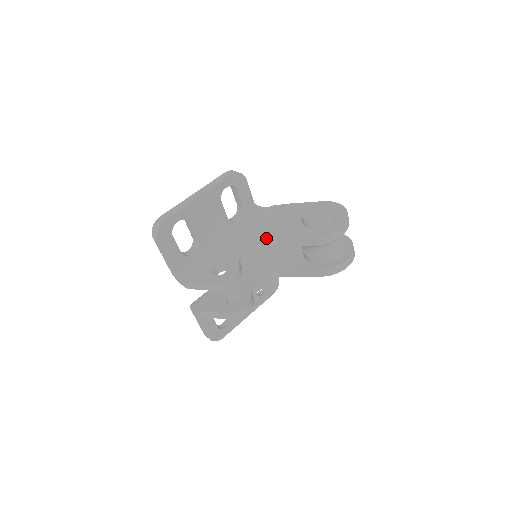
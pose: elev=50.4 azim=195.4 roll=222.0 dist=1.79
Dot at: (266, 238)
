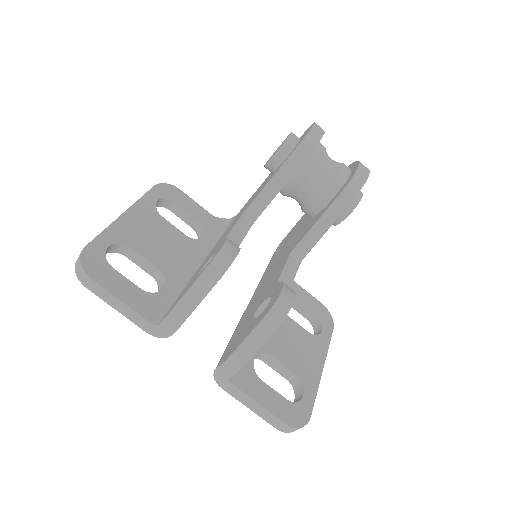
Dot at: (244, 211)
